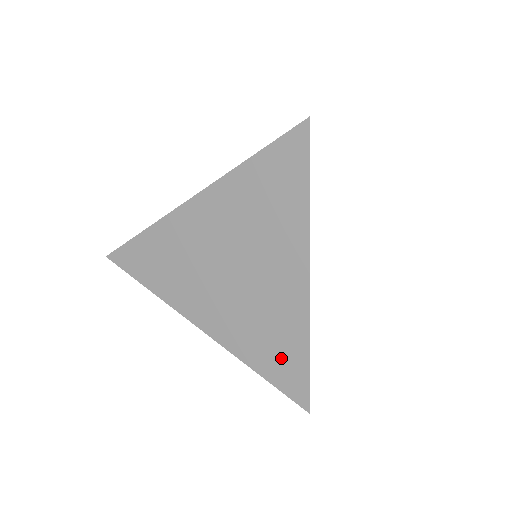
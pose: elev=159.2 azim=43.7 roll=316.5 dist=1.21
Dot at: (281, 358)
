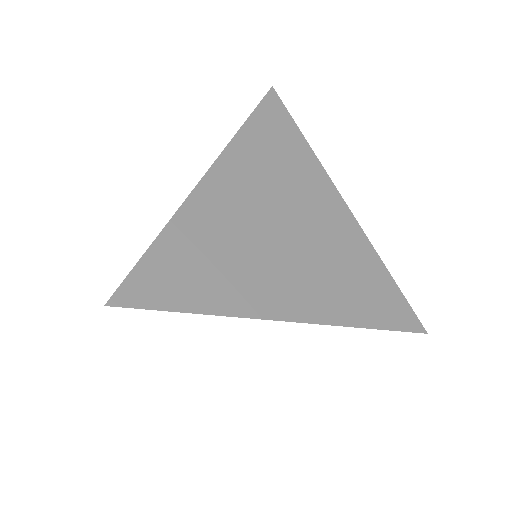
Dot at: occluded
